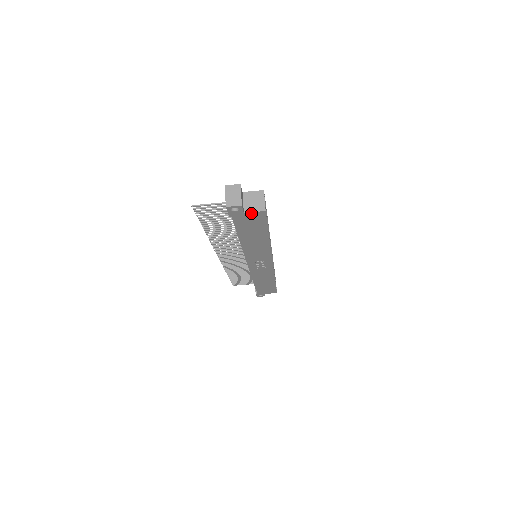
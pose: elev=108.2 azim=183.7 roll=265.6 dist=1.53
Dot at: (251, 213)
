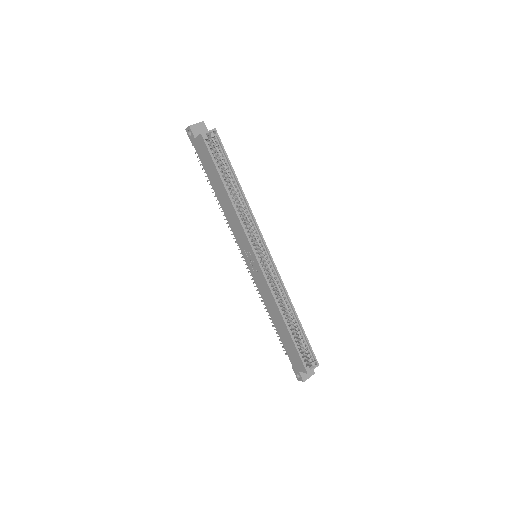
Dot at: (198, 139)
